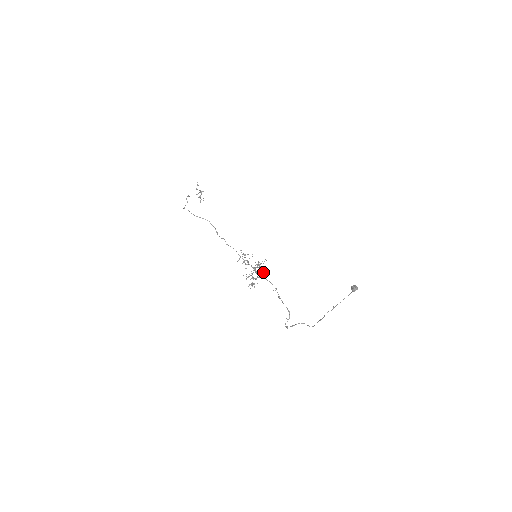
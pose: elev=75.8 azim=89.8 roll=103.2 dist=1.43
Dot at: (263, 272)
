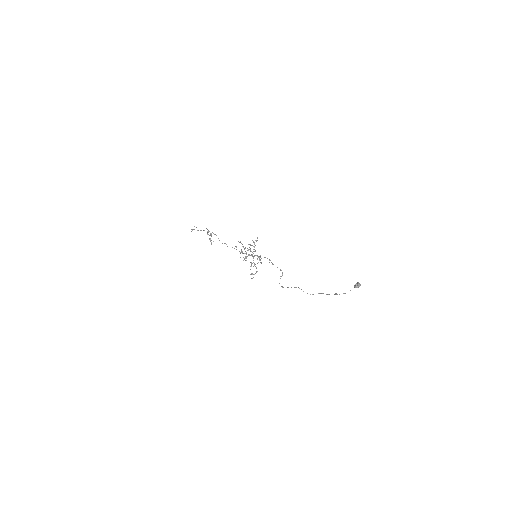
Dot at: occluded
